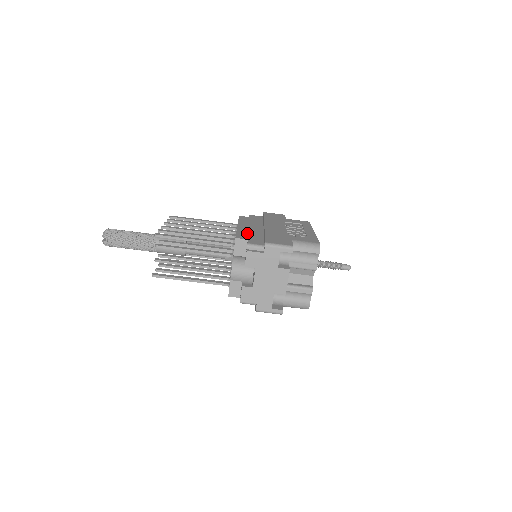
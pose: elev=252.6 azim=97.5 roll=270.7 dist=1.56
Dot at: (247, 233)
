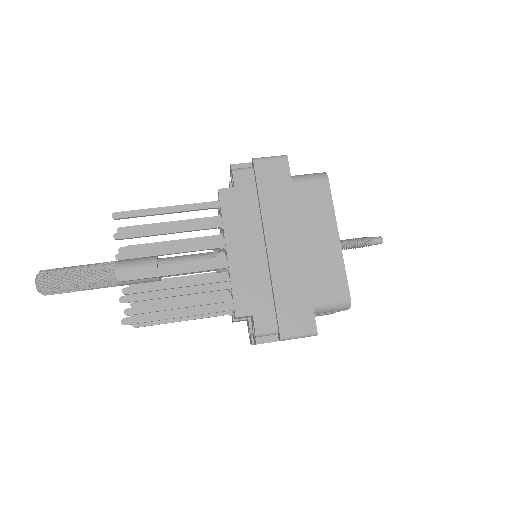
Dot at: occluded
